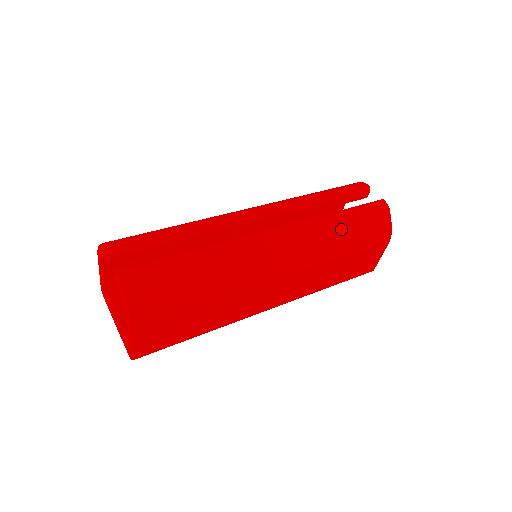
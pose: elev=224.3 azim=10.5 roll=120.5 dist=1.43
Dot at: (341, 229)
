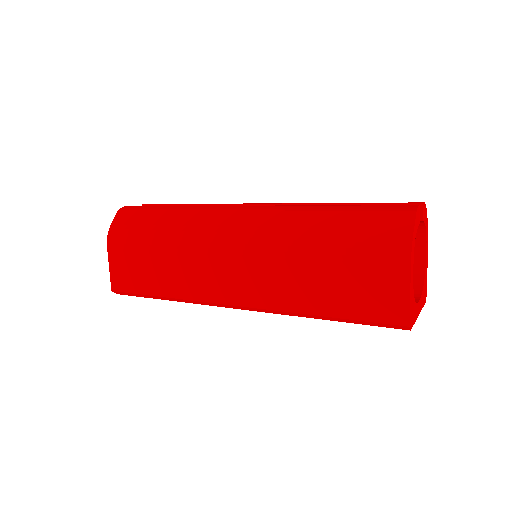
Dot at: (322, 218)
